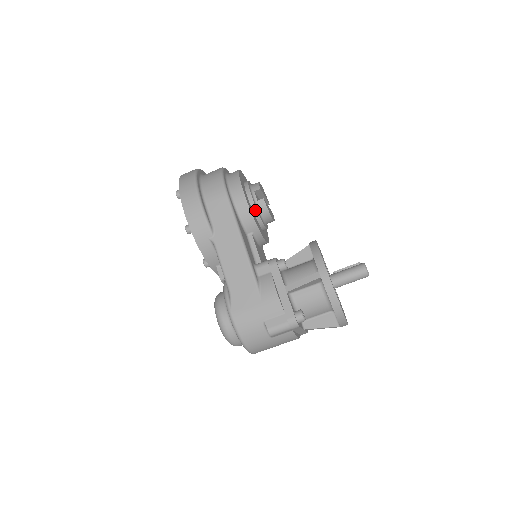
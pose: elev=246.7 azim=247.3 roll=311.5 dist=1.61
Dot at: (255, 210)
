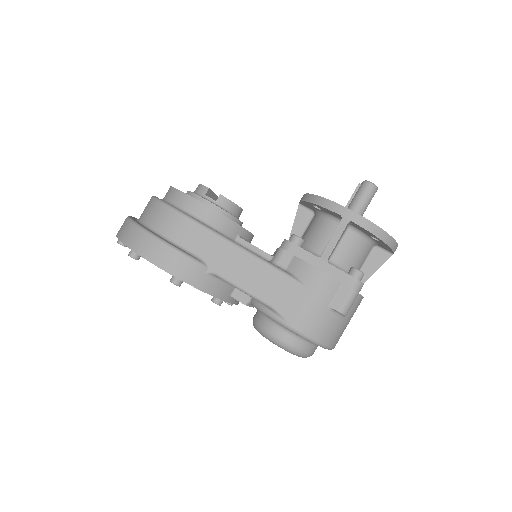
Dot at: (222, 212)
